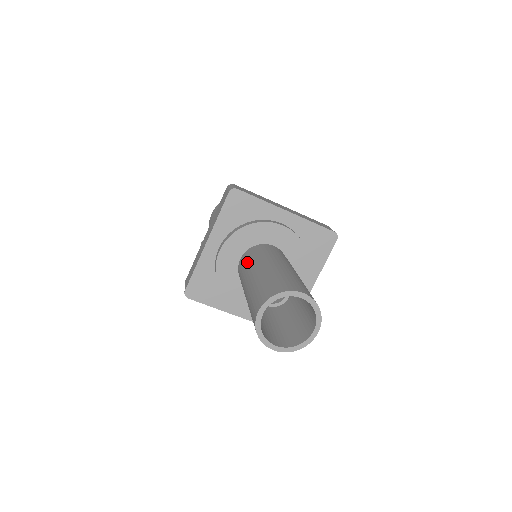
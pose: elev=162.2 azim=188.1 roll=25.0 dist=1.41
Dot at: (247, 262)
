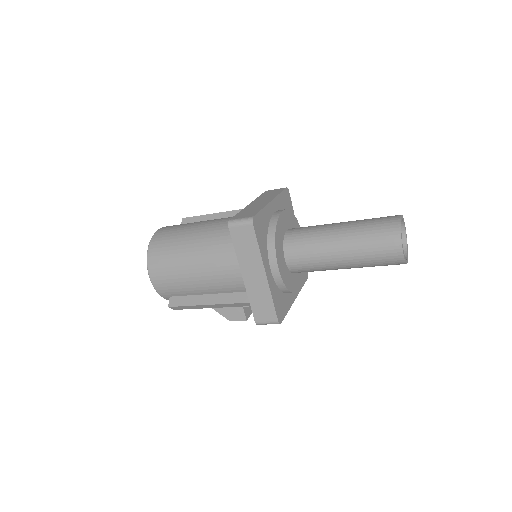
Dot at: (308, 251)
